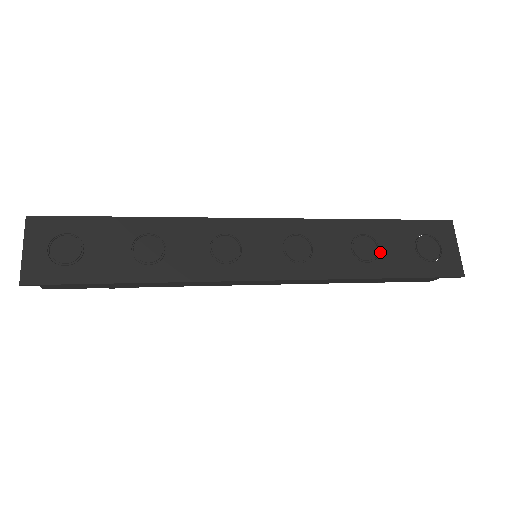
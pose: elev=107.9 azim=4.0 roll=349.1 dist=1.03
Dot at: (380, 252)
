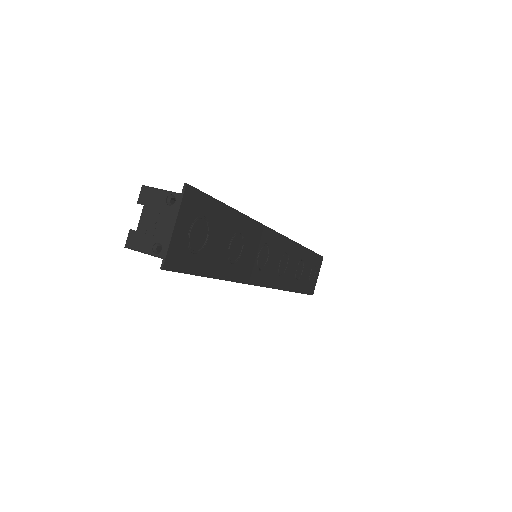
Dot at: (302, 274)
